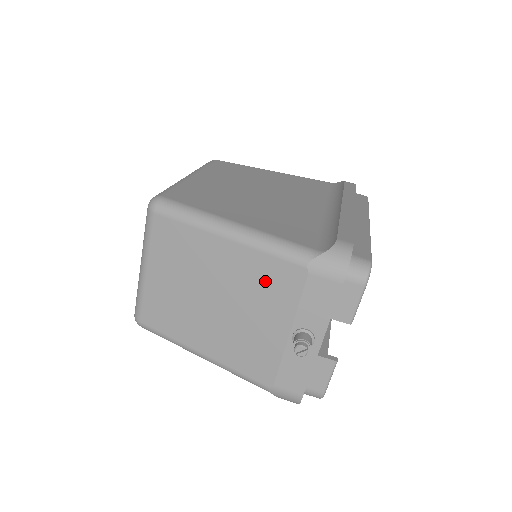
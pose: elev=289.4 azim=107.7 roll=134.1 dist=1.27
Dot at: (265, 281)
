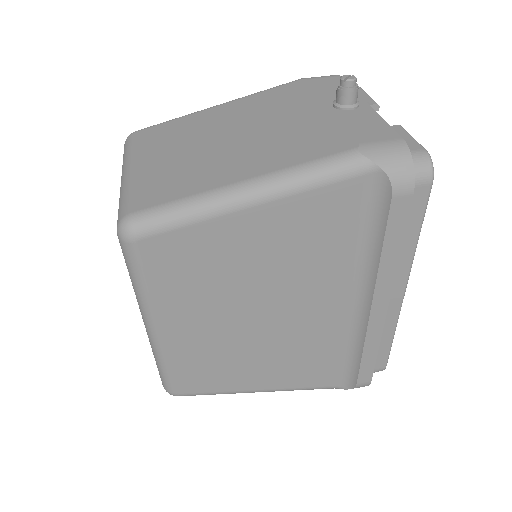
Dot at: (274, 101)
